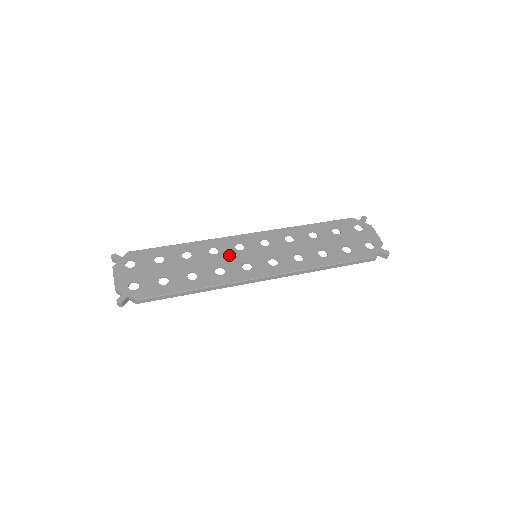
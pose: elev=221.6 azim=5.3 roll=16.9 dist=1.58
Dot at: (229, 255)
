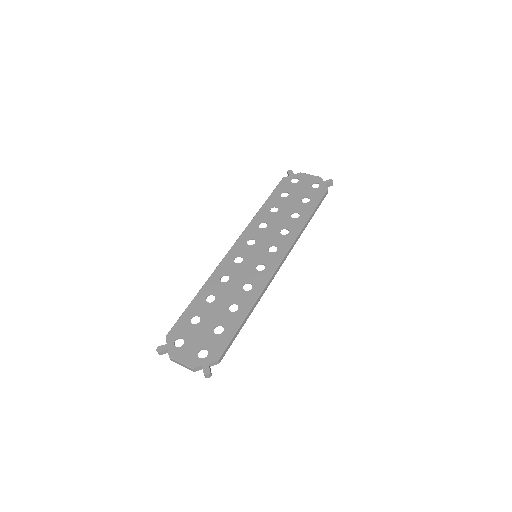
Dot at: (239, 271)
